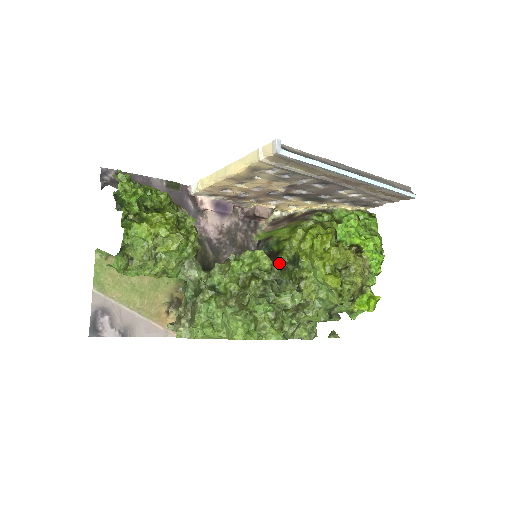
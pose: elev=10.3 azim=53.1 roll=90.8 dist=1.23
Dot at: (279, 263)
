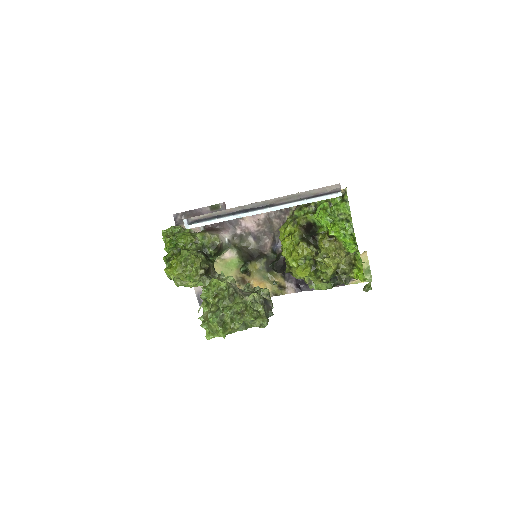
Dot at: occluded
